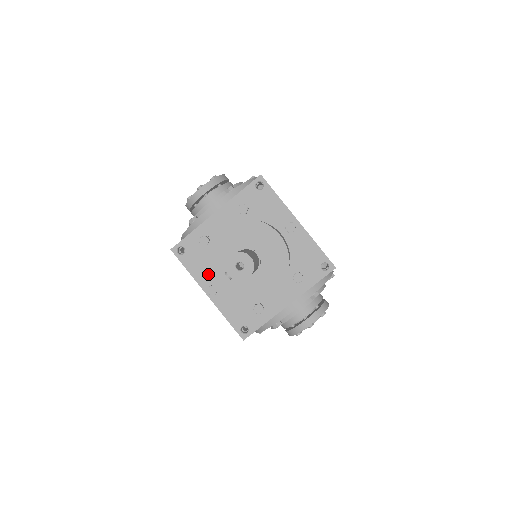
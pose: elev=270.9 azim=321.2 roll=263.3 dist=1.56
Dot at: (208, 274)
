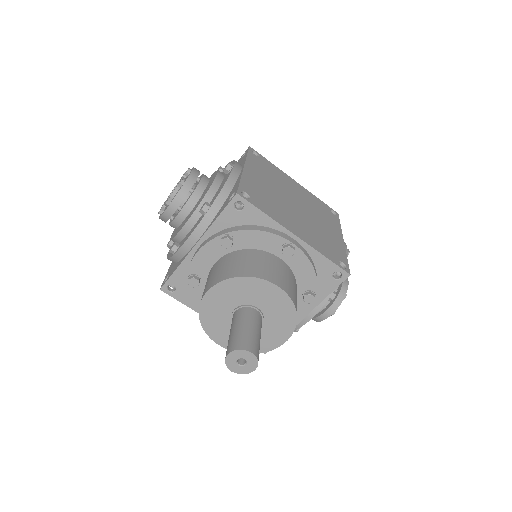
Dot at: (209, 335)
